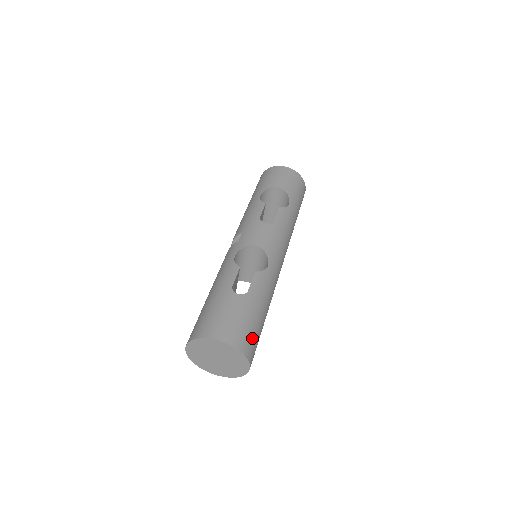
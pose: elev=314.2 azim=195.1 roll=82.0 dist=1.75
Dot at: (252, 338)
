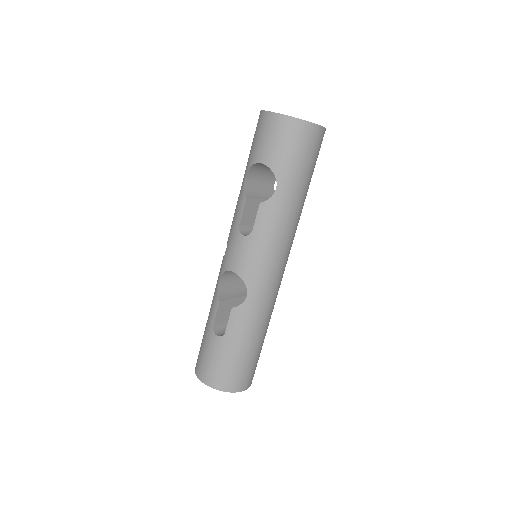
Dot at: (236, 374)
